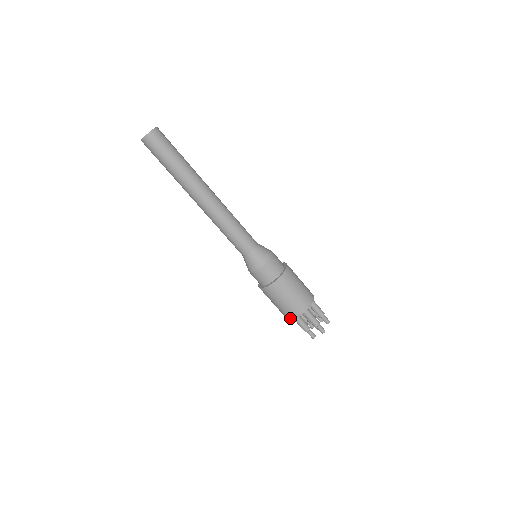
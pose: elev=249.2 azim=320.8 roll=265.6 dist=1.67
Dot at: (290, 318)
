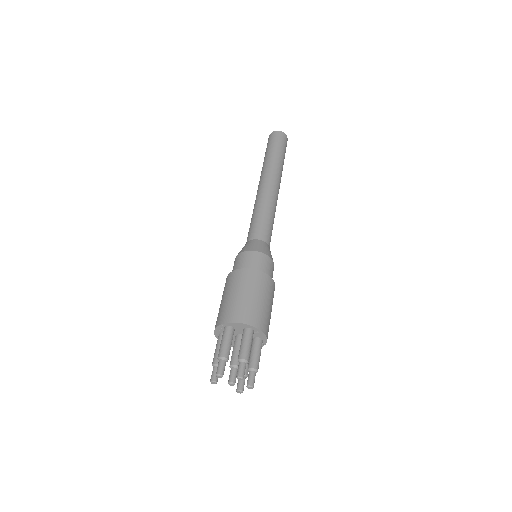
Dot at: (215, 333)
